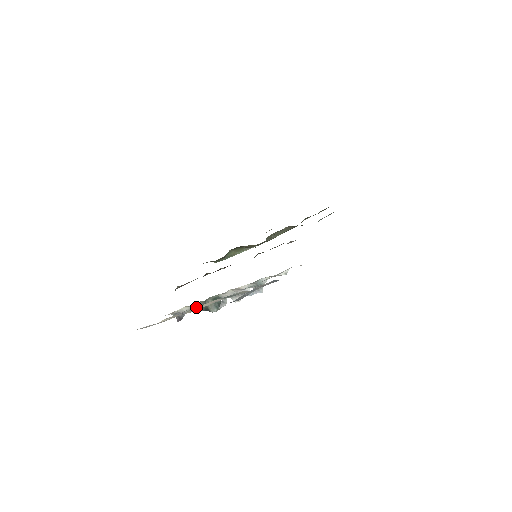
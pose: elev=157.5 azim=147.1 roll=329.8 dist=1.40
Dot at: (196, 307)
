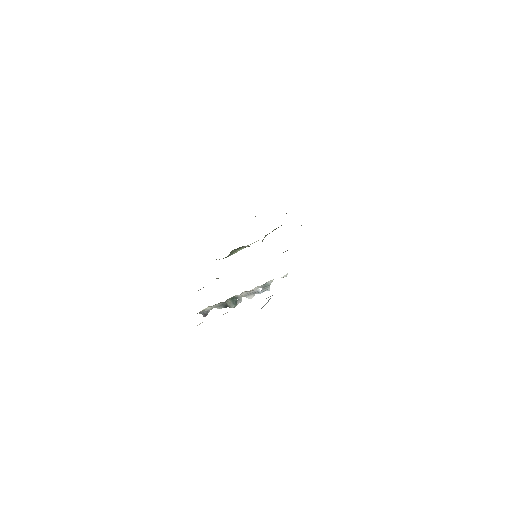
Dot at: occluded
